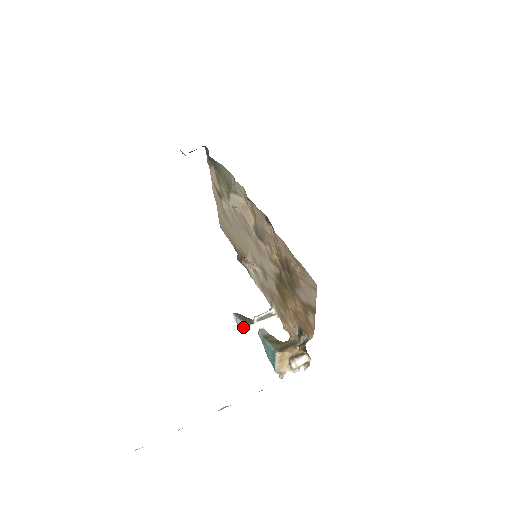
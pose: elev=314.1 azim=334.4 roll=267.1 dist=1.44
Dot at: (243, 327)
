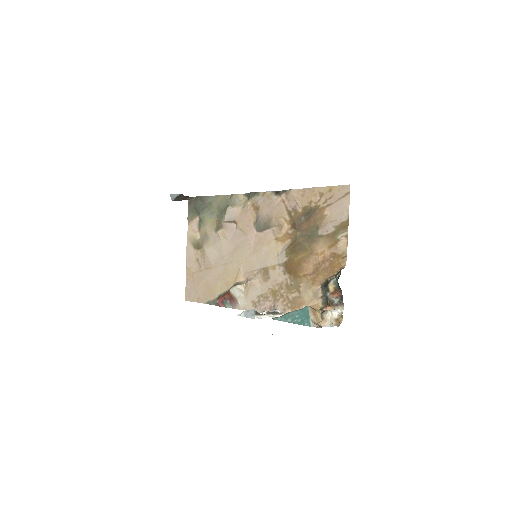
Dot at: (255, 315)
